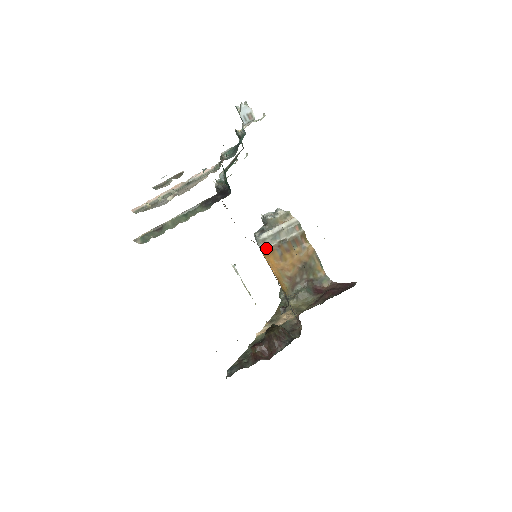
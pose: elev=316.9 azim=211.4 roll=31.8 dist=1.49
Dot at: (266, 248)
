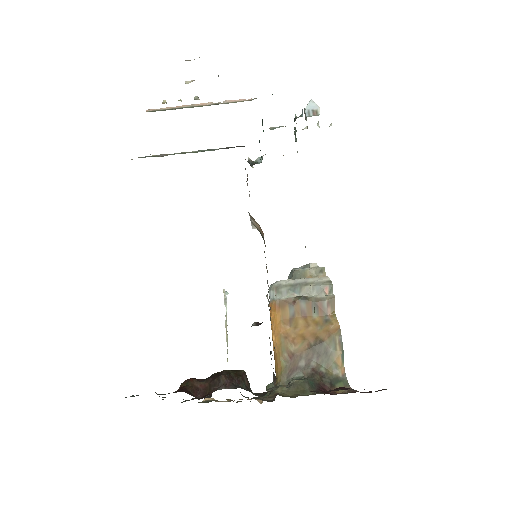
Dot at: (277, 299)
